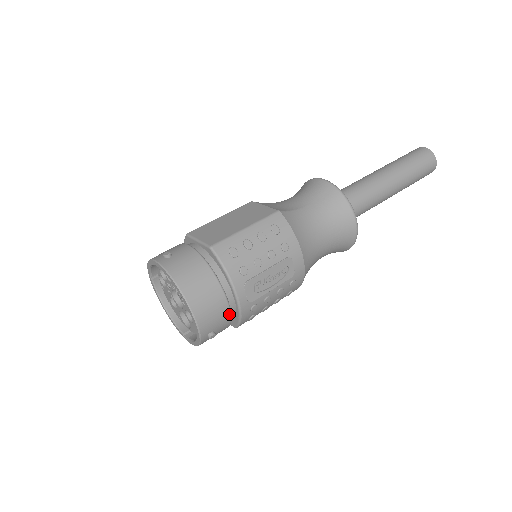
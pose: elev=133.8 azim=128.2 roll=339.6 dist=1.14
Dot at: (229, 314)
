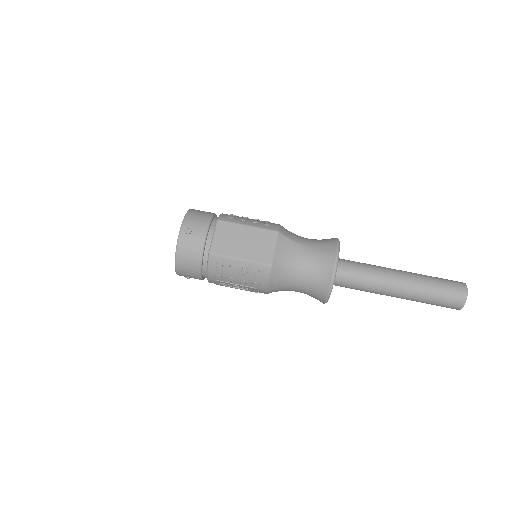
Dot at: occluded
